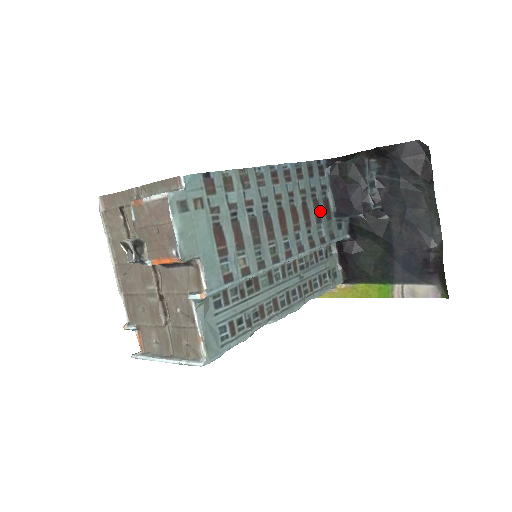
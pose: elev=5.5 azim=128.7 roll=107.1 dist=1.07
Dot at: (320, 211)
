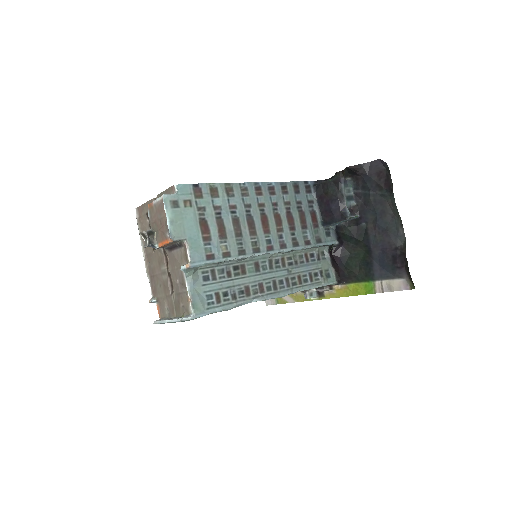
Dot at: (306, 220)
